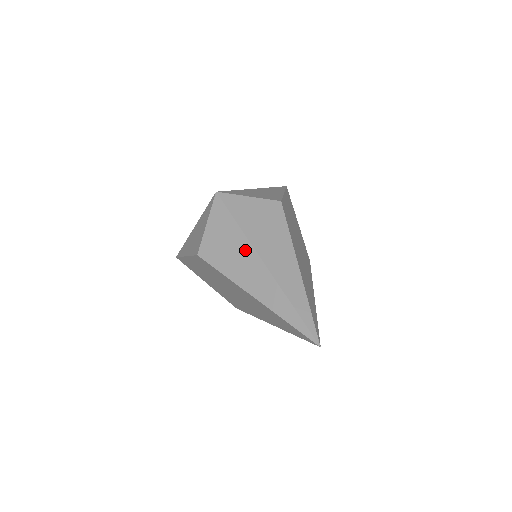
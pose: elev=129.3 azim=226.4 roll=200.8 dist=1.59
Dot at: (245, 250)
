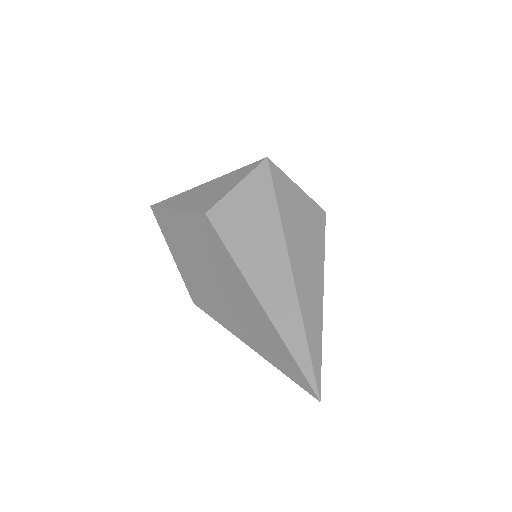
Dot at: (273, 239)
